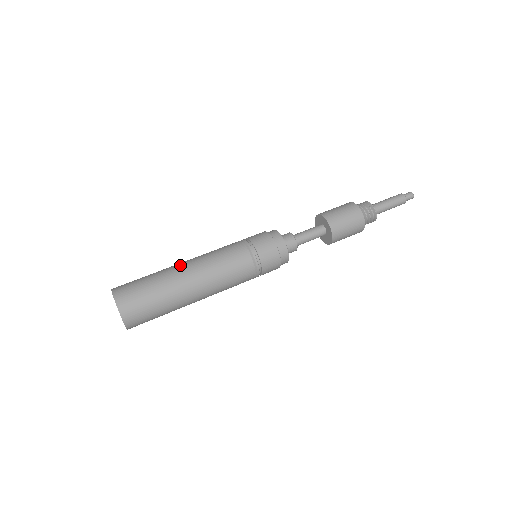
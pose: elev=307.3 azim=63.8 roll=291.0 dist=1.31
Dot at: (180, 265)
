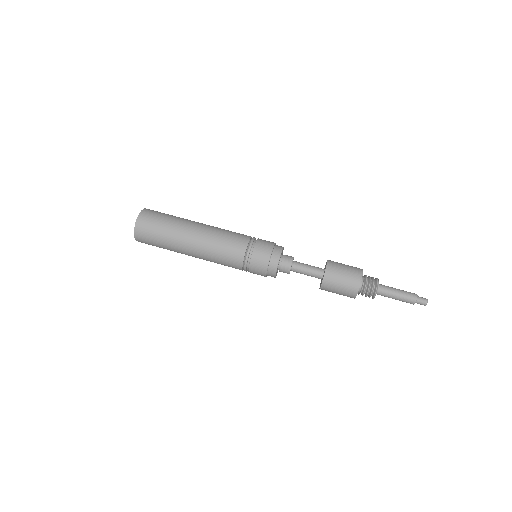
Dot at: (195, 225)
